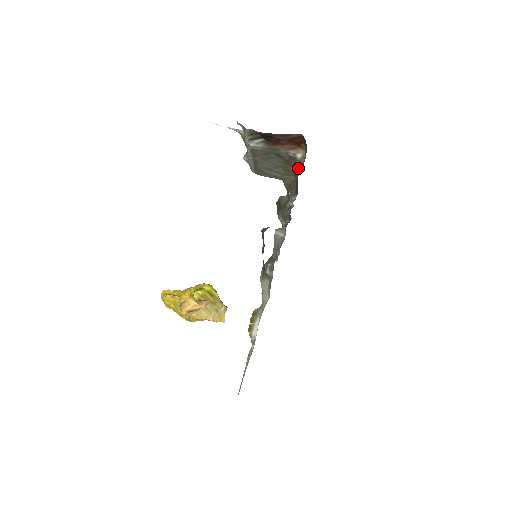
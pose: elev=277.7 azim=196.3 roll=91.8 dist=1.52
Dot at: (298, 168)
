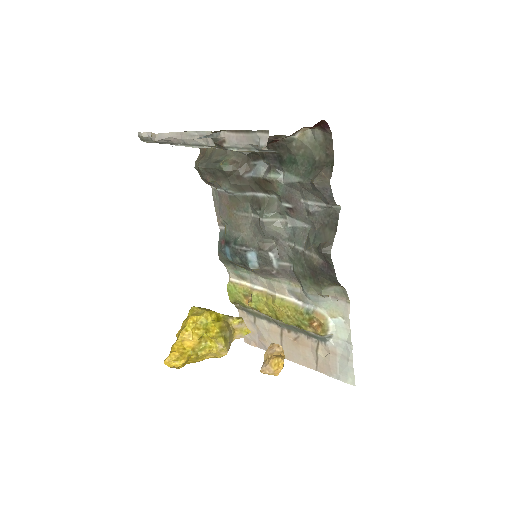
Dot at: (297, 149)
